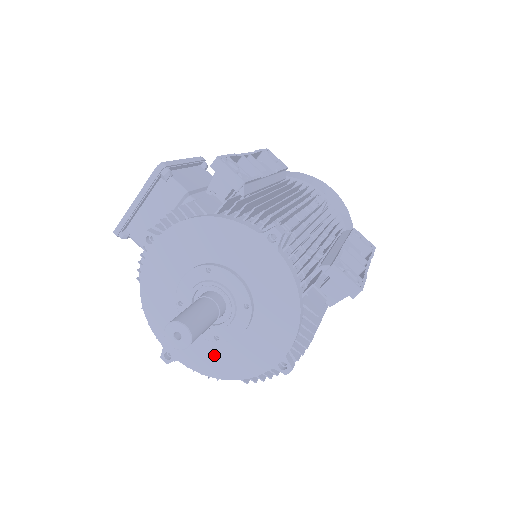
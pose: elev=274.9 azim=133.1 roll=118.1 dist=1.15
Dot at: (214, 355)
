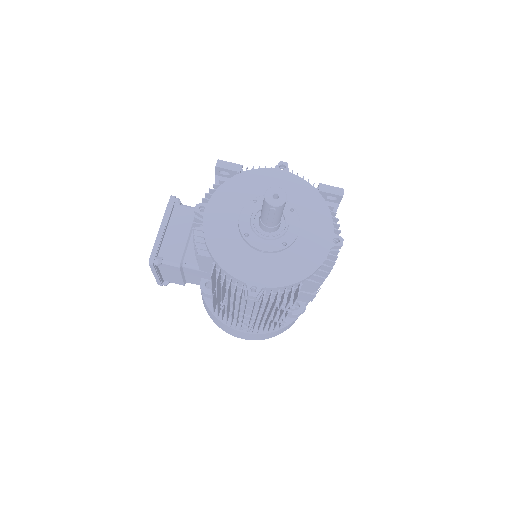
Dot at: (288, 264)
